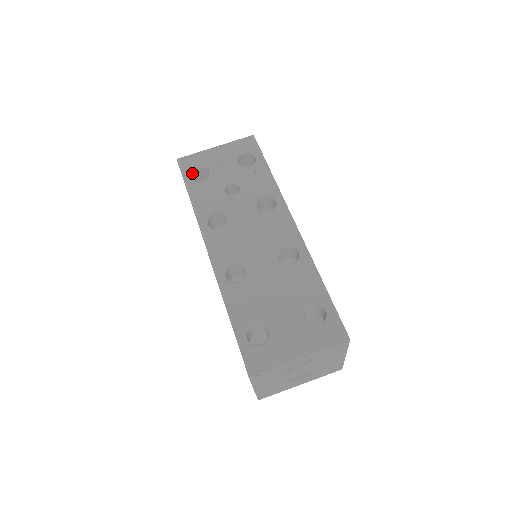
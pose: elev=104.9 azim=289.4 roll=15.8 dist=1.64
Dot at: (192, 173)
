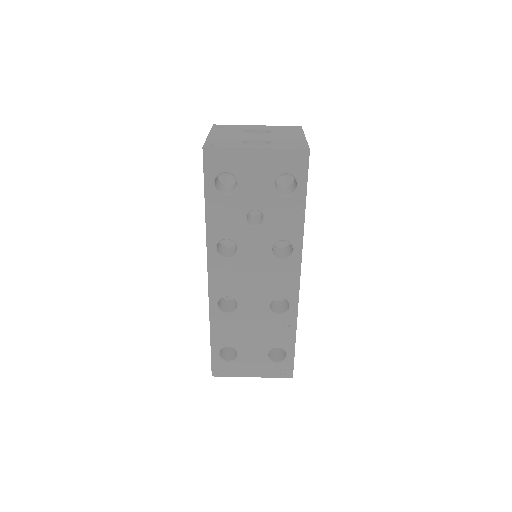
Dot at: (216, 176)
